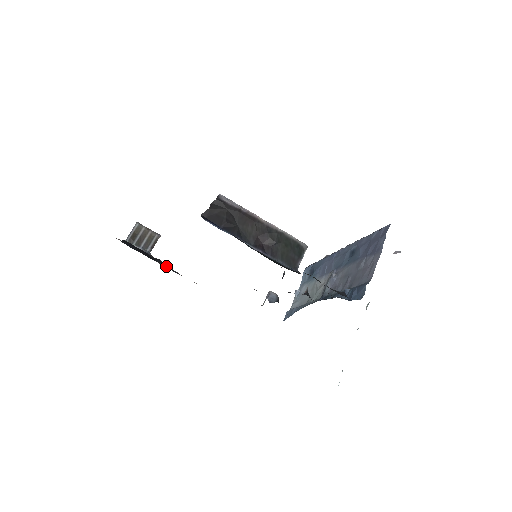
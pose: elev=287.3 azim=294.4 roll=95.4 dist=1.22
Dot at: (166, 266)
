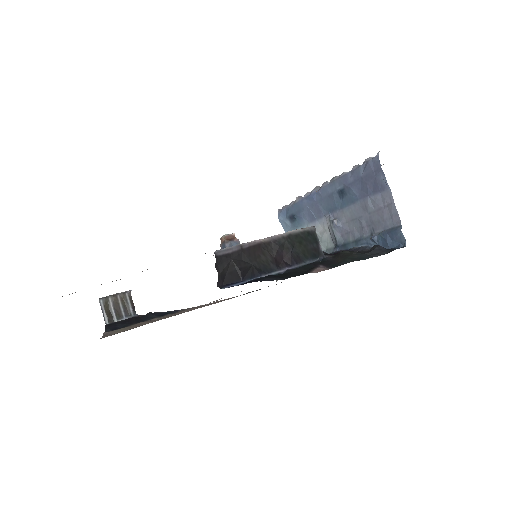
Dot at: (163, 314)
